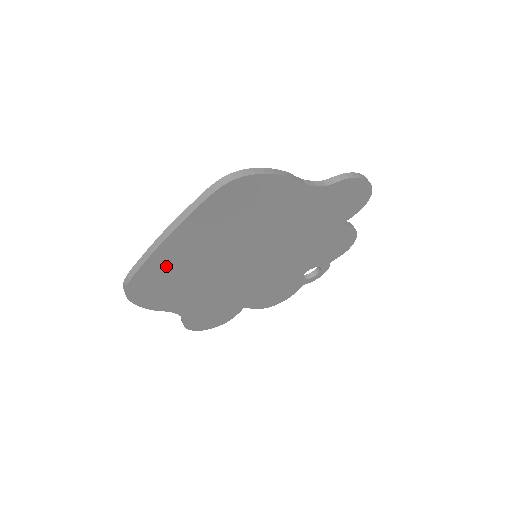
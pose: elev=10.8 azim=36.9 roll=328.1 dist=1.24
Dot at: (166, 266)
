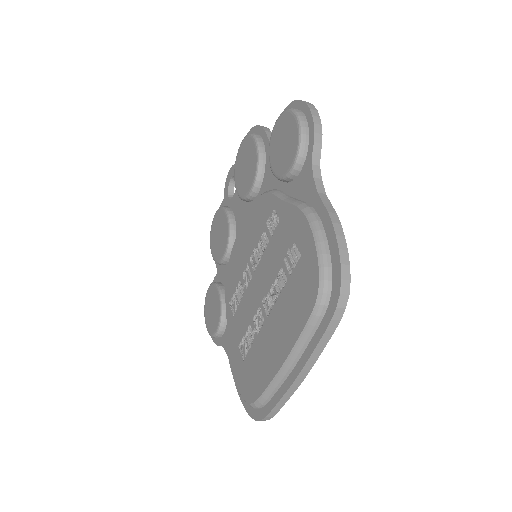
Dot at: occluded
